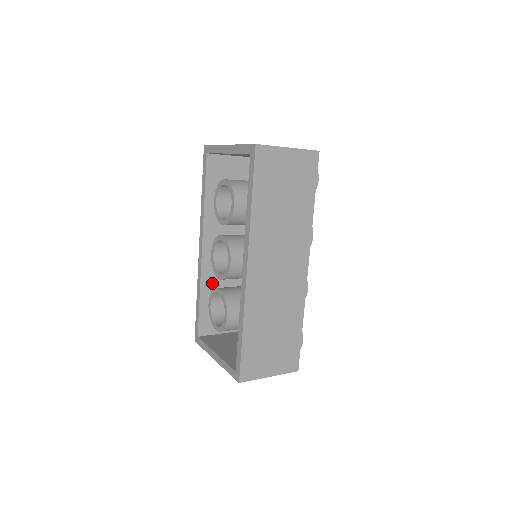
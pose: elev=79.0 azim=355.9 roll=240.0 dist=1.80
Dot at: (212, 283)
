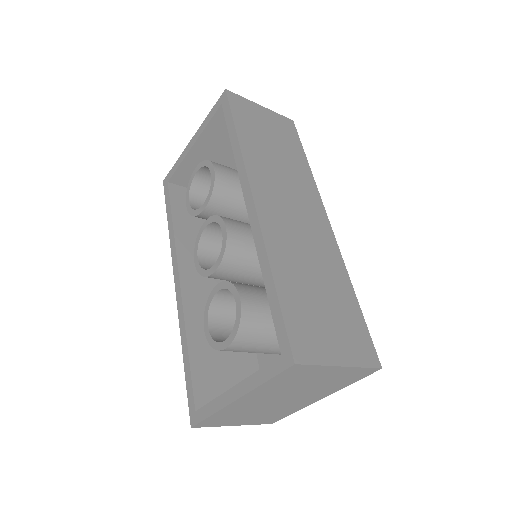
Dot at: (202, 327)
